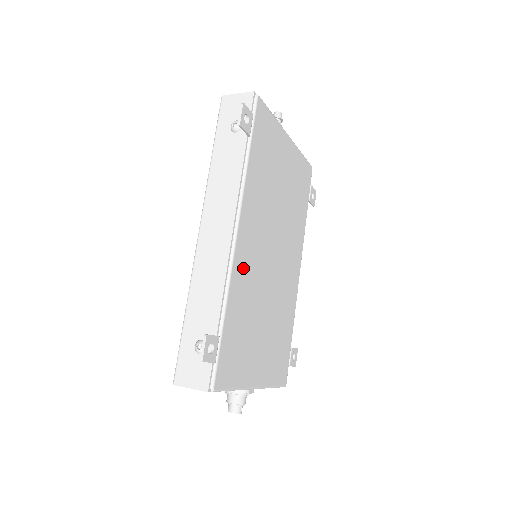
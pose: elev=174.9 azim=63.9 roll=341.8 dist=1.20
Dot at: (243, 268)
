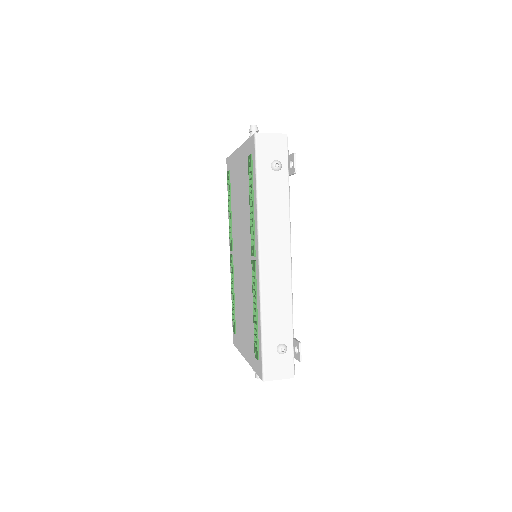
Dot at: occluded
